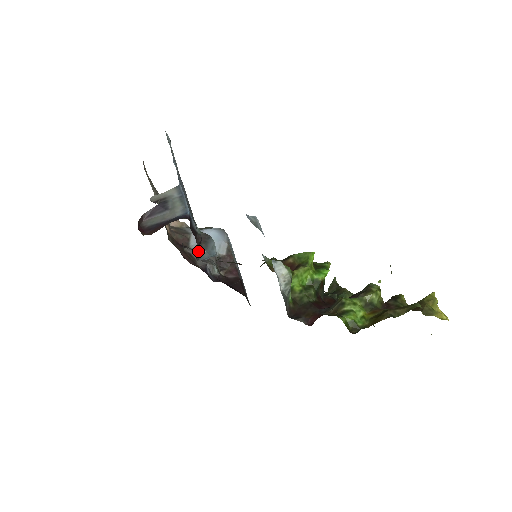
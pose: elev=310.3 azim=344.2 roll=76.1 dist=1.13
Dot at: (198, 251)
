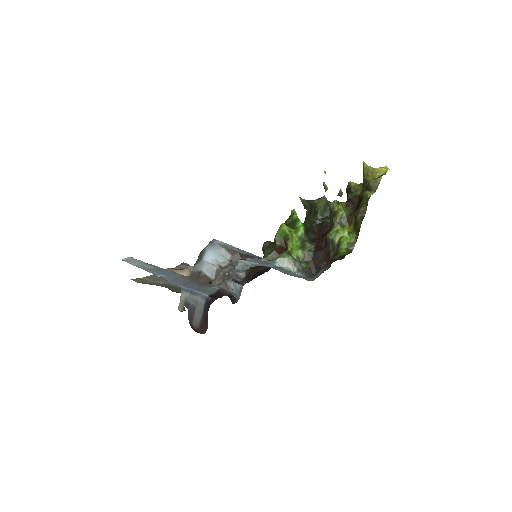
Dot at: (231, 297)
